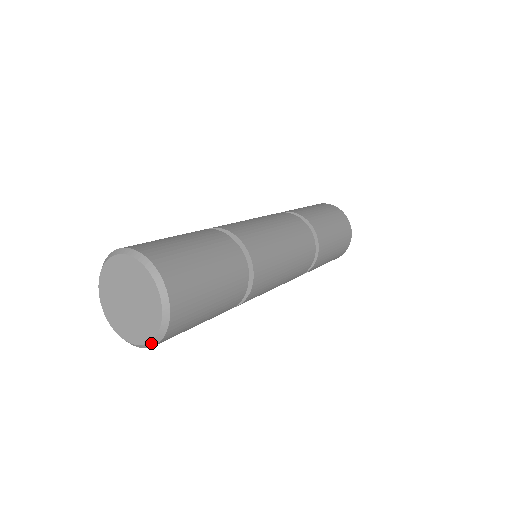
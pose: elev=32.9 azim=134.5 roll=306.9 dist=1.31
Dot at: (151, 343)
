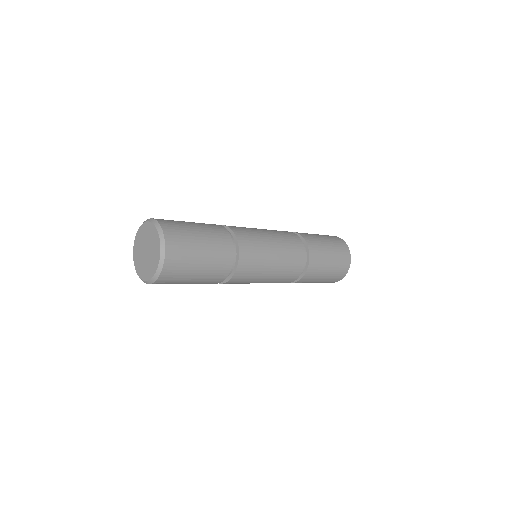
Dot at: (142, 280)
